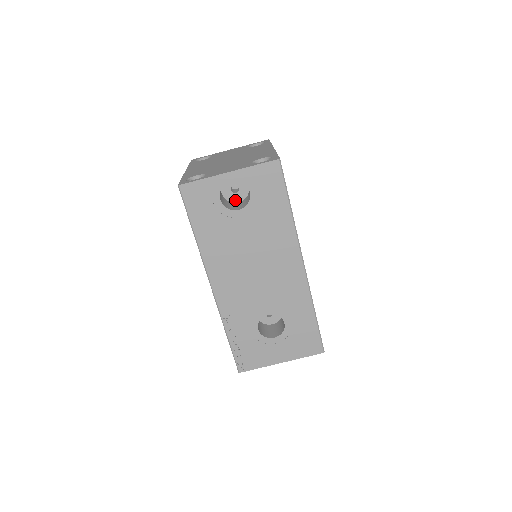
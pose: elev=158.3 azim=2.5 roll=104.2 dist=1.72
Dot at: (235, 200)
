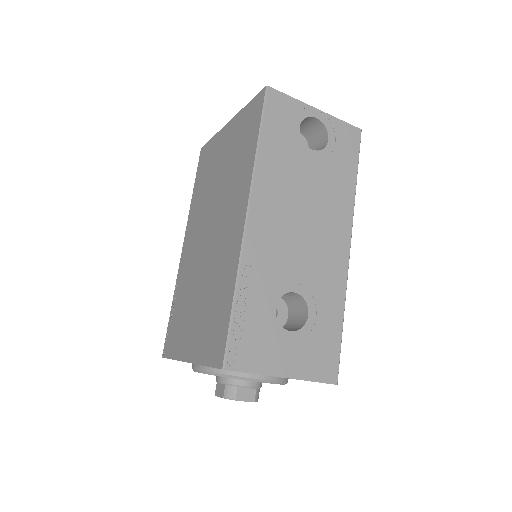
Dot at: occluded
